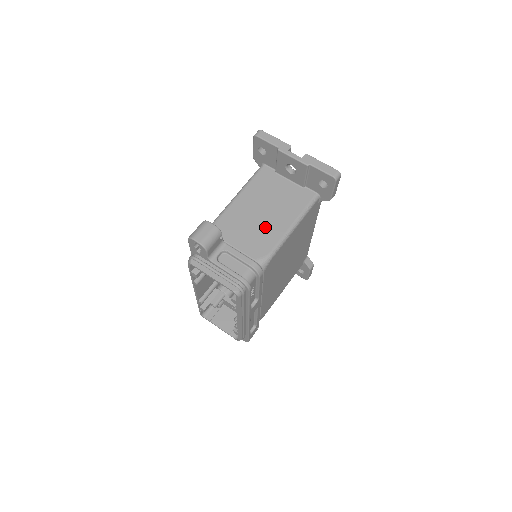
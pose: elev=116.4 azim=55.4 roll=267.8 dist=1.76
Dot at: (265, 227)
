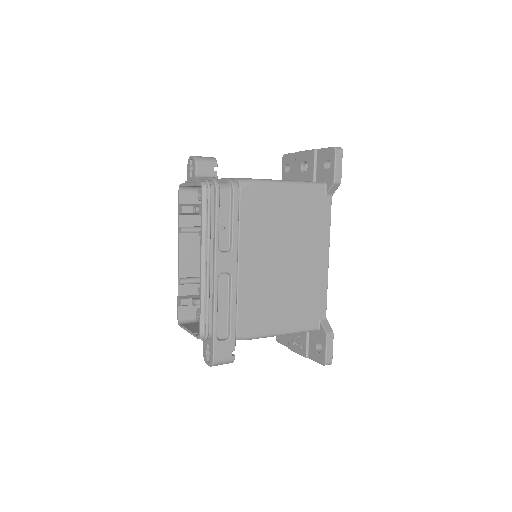
Dot at: occluded
